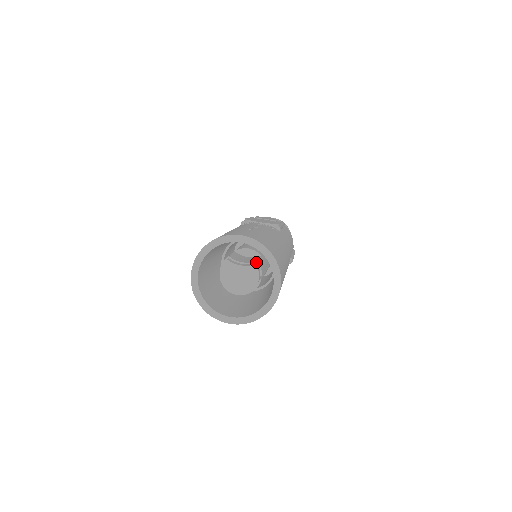
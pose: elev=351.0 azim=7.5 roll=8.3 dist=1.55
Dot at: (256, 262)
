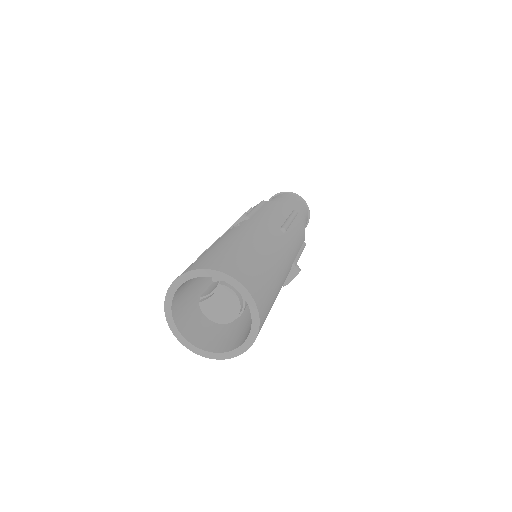
Dot at: (220, 280)
